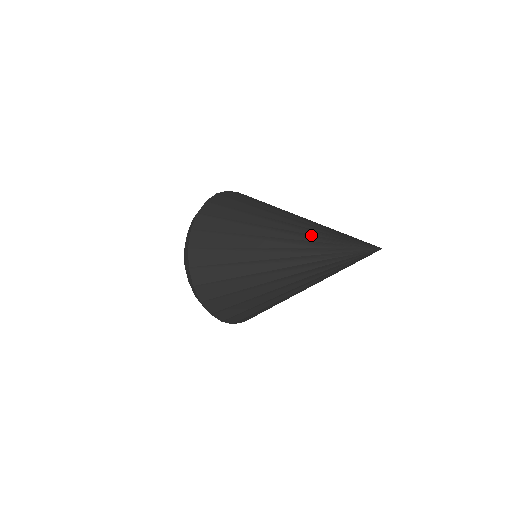
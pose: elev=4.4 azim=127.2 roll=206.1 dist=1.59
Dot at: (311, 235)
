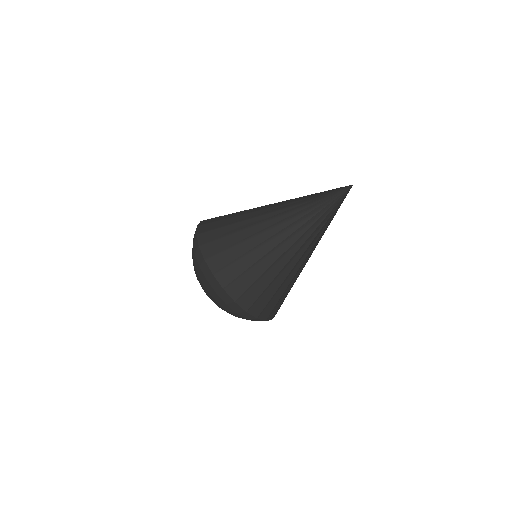
Dot at: (296, 199)
